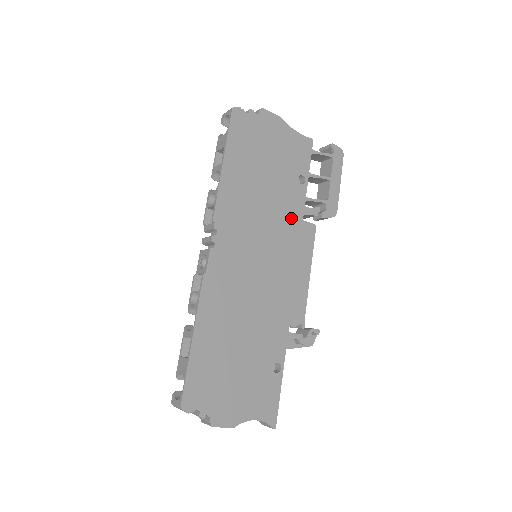
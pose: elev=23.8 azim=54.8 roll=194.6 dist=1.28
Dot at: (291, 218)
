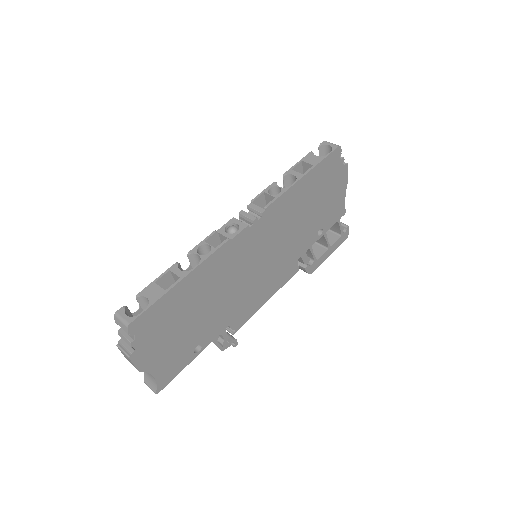
Dot at: (295, 252)
